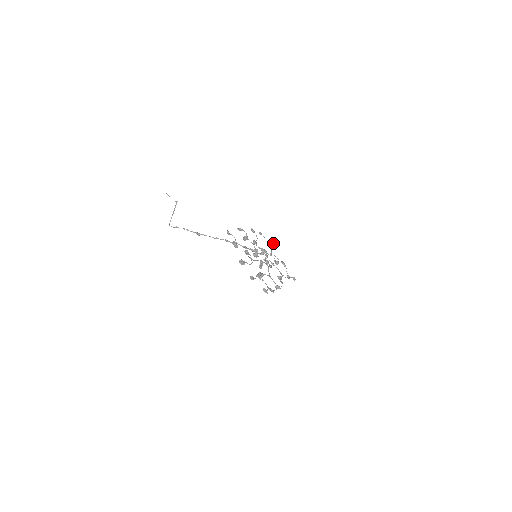
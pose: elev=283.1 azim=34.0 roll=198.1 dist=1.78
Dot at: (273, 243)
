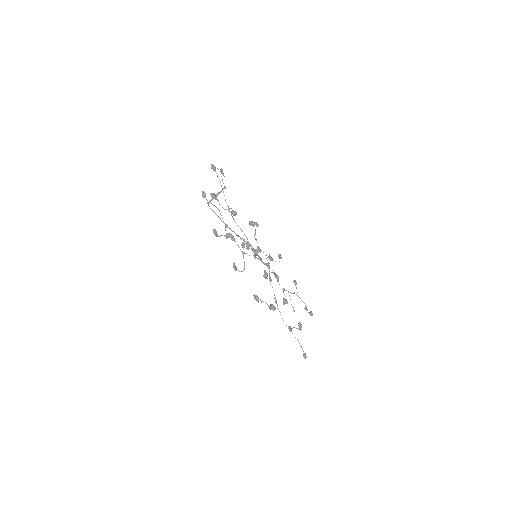
Dot at: (306, 307)
